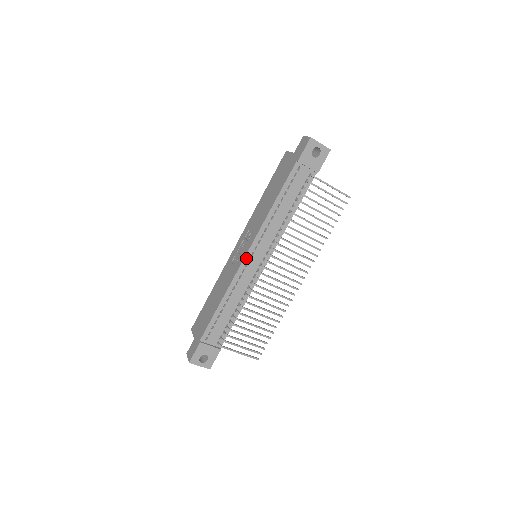
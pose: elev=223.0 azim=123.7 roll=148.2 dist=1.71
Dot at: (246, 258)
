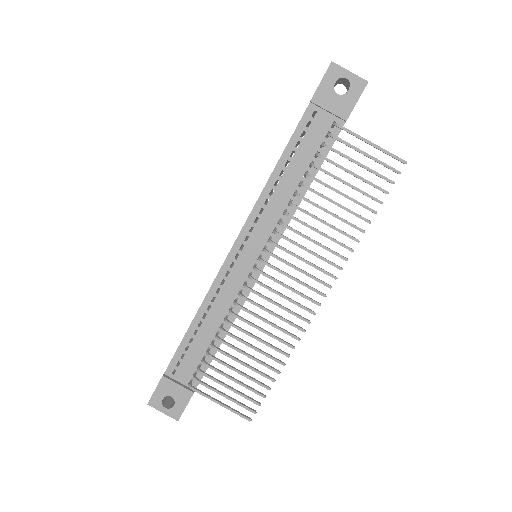
Dot at: (231, 254)
